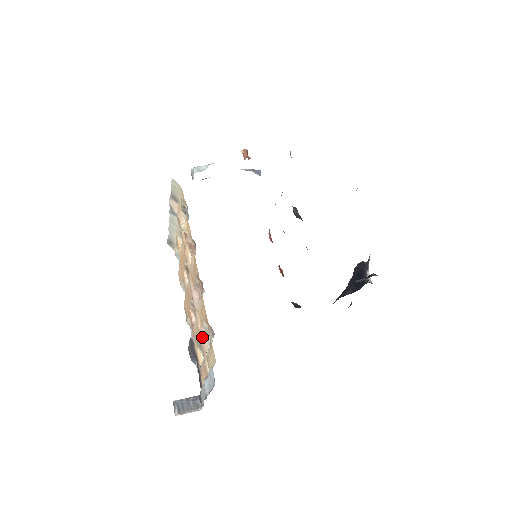
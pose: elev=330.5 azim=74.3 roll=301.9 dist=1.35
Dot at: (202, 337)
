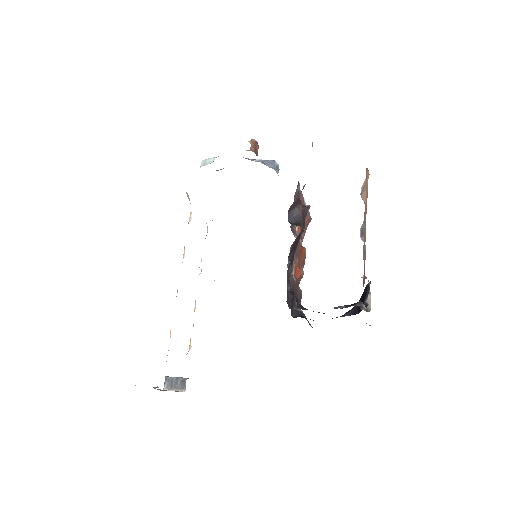
Dot at: (170, 332)
